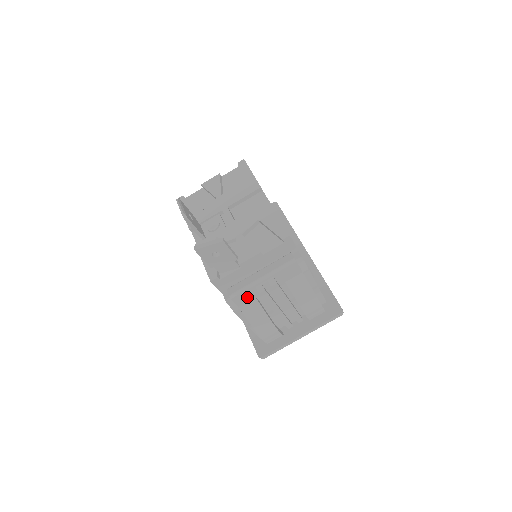
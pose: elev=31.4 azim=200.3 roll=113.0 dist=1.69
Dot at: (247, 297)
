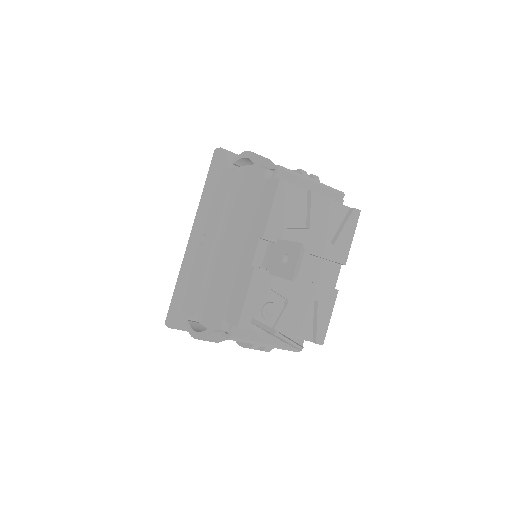
Dot at: occluded
